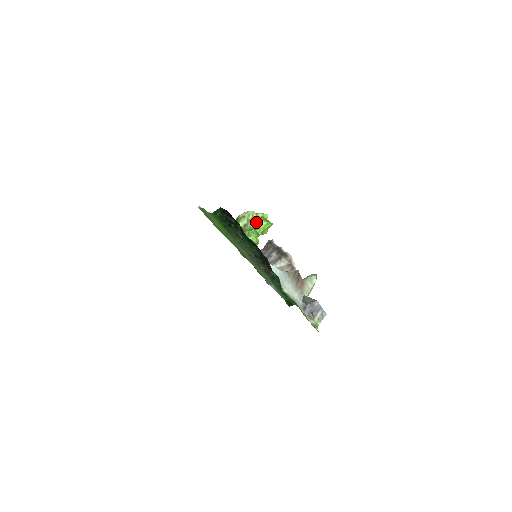
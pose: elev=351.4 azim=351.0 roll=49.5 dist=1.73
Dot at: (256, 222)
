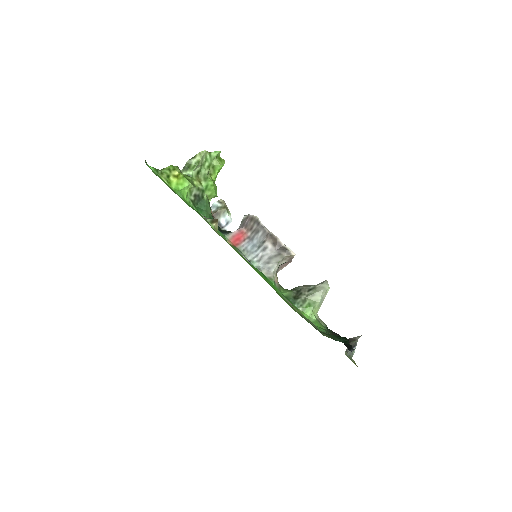
Dot at: (210, 165)
